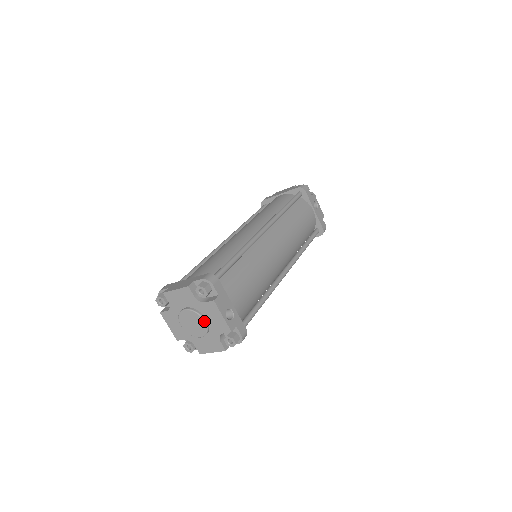
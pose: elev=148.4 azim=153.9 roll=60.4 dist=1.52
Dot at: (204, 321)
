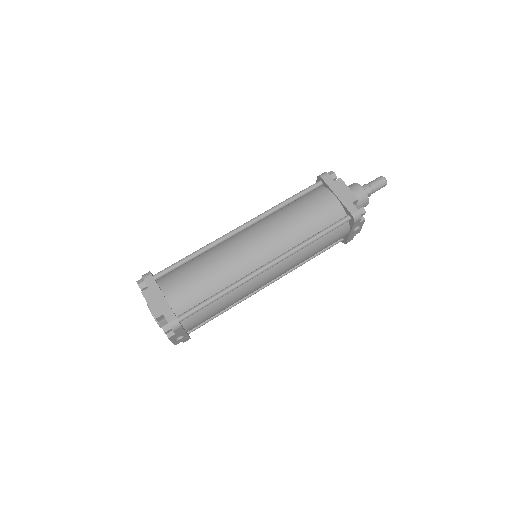
Dot at: (160, 327)
